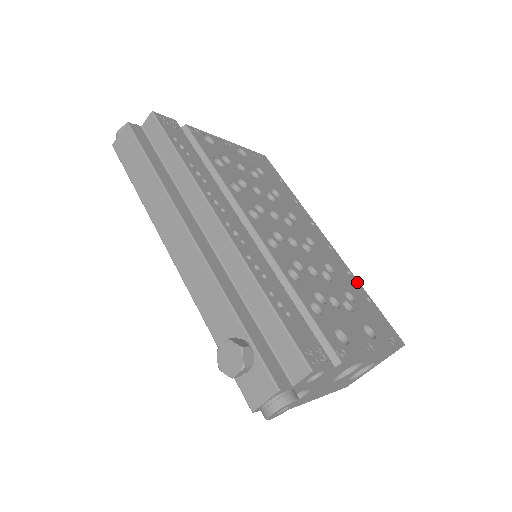
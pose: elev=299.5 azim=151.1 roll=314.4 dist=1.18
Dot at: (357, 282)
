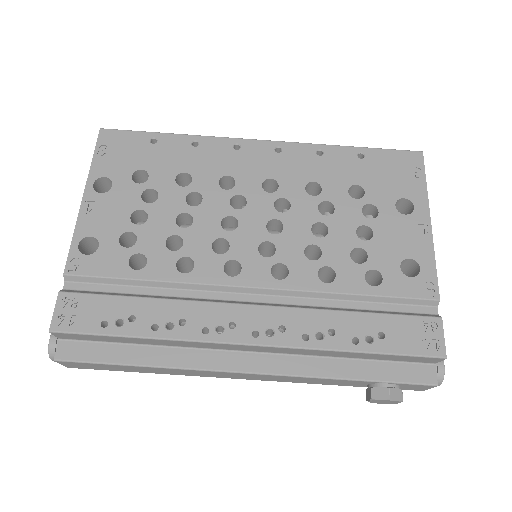
Dot at: (333, 150)
